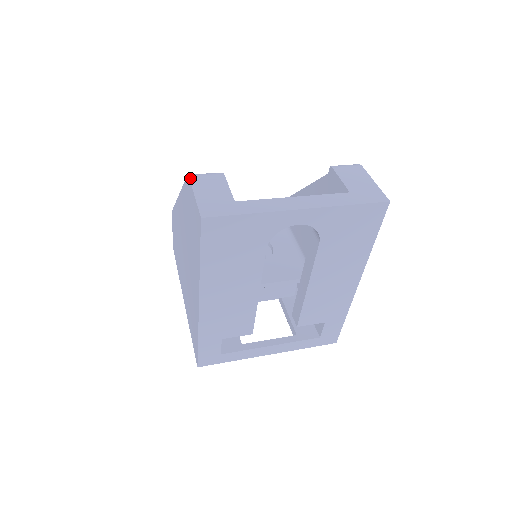
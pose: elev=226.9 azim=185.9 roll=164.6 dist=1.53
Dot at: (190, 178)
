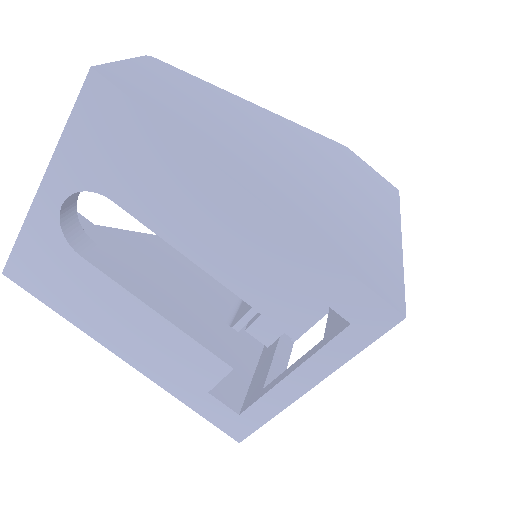
Dot at: occluded
